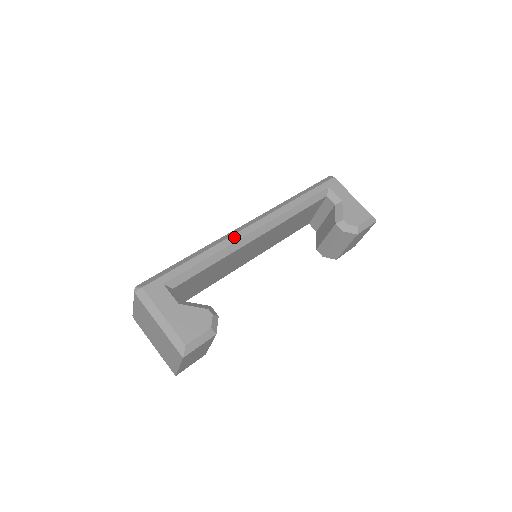
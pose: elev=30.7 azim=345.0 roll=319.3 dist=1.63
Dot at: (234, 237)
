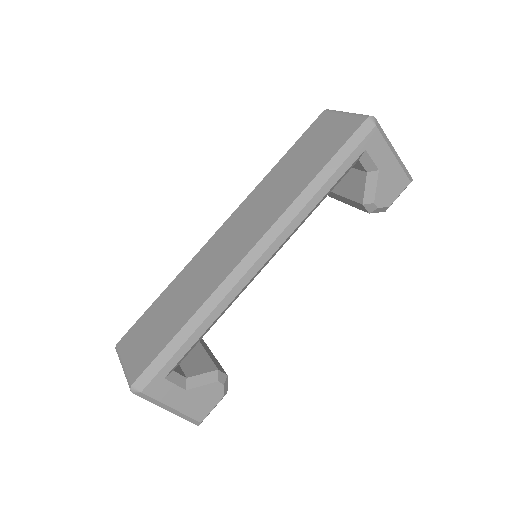
Dot at: (239, 286)
